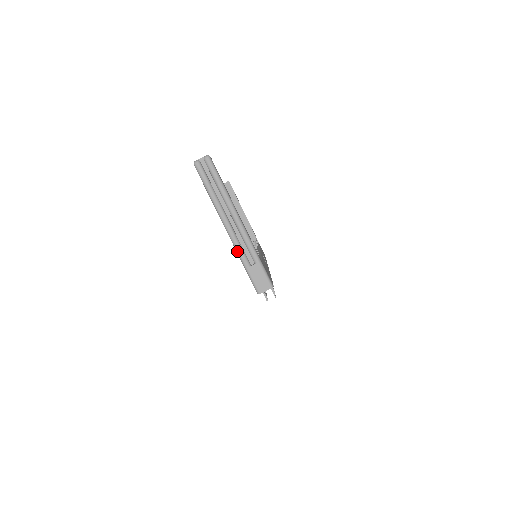
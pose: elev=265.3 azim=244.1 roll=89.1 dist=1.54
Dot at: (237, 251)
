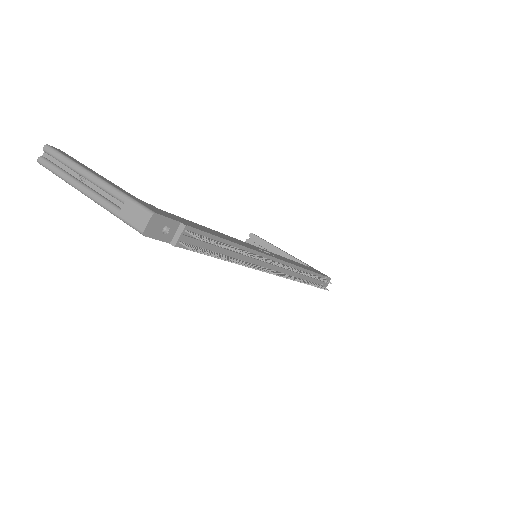
Dot at: (102, 206)
